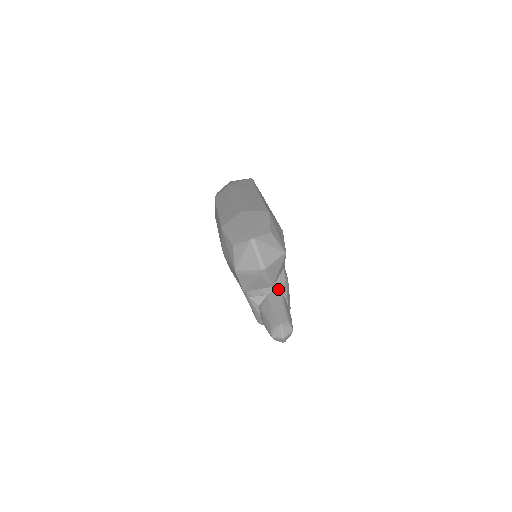
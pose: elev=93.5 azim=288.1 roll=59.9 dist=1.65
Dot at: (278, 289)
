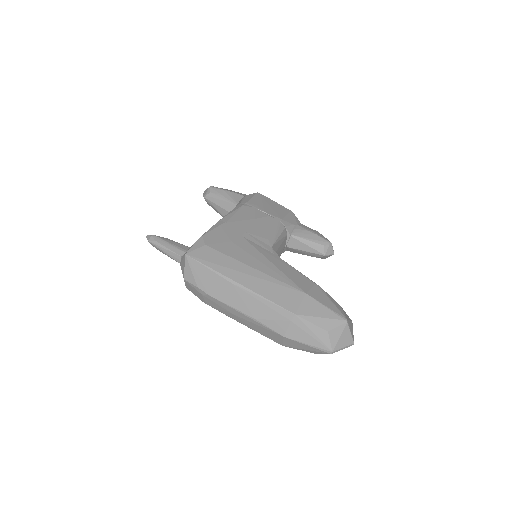
Dot at: (287, 237)
